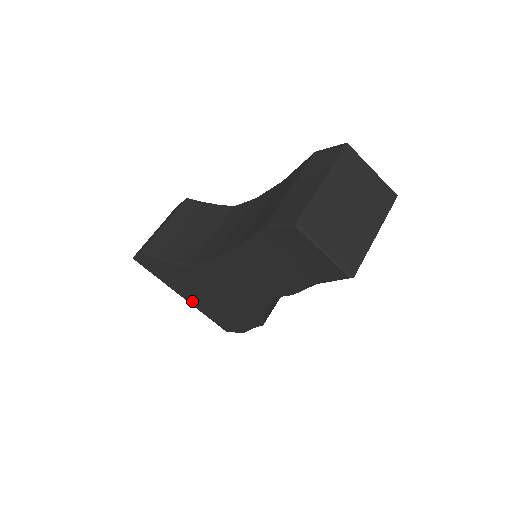
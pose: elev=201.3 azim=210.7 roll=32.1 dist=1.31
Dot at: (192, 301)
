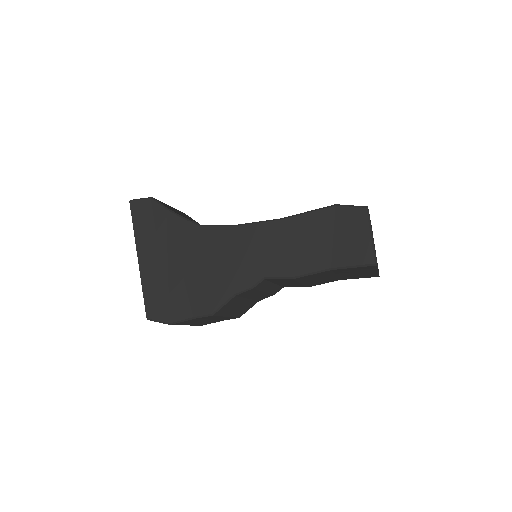
Dot at: (146, 267)
